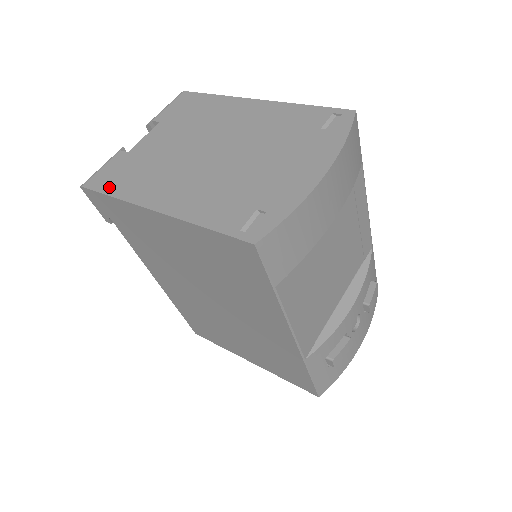
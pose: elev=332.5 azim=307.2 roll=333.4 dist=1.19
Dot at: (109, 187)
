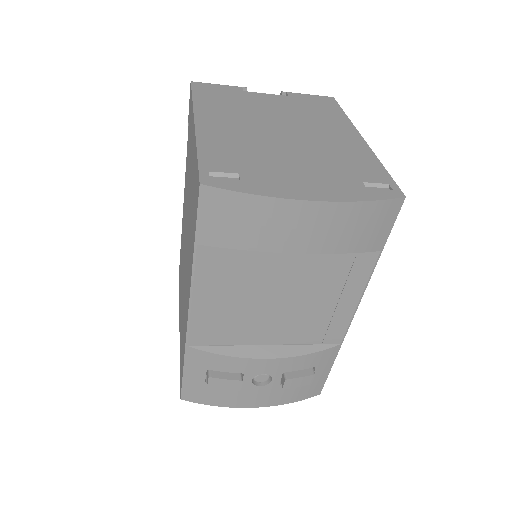
Dot at: (201, 93)
